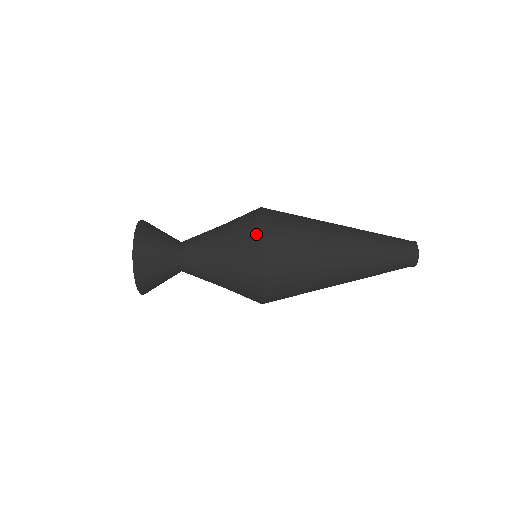
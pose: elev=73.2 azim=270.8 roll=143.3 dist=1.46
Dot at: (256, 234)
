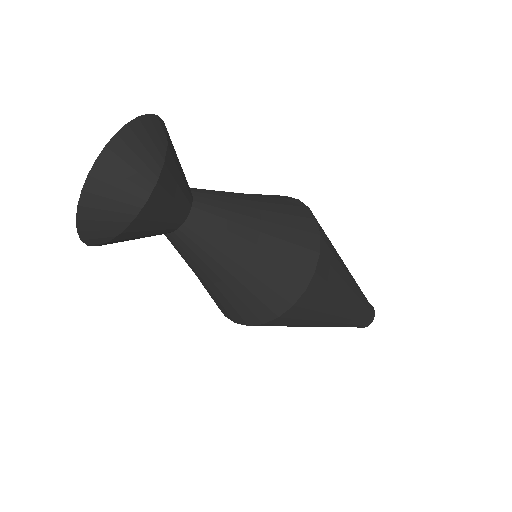
Dot at: (262, 318)
